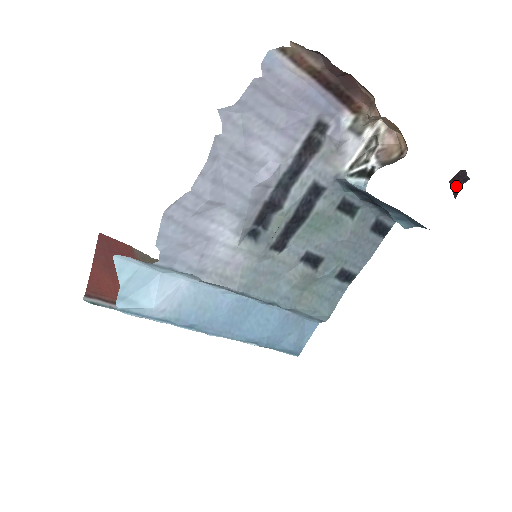
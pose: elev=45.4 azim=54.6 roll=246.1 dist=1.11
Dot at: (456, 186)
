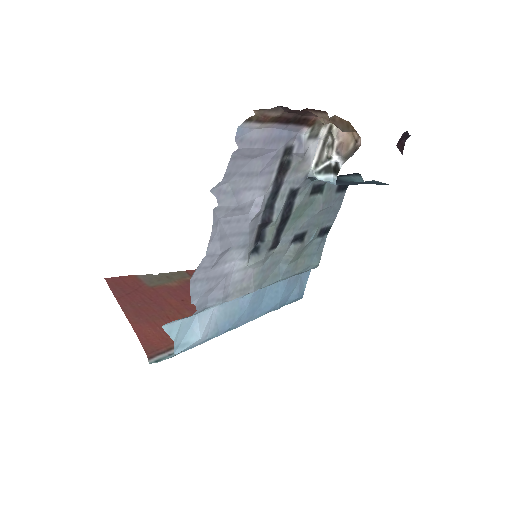
Dot at: (401, 145)
